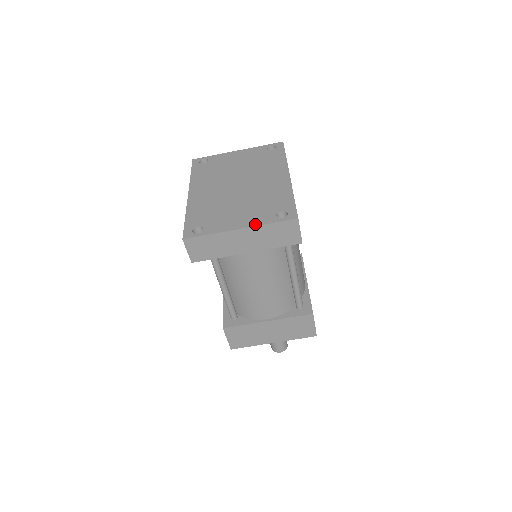
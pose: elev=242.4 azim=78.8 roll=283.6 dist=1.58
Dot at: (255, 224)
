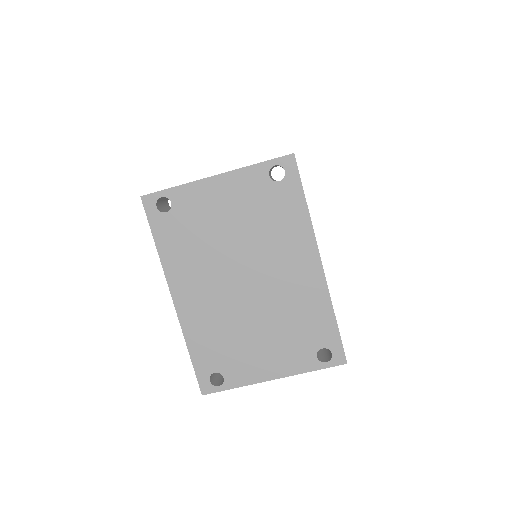
Dot at: (292, 373)
